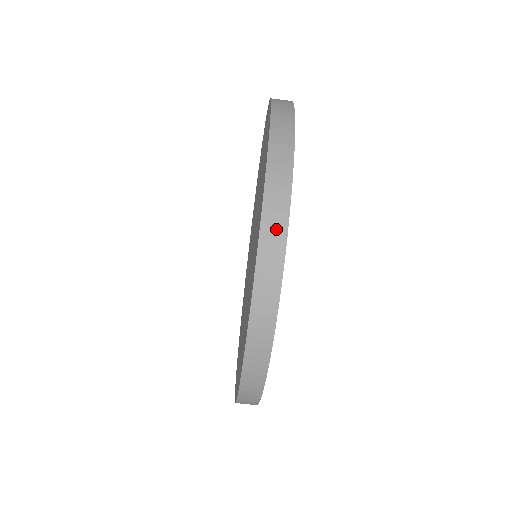
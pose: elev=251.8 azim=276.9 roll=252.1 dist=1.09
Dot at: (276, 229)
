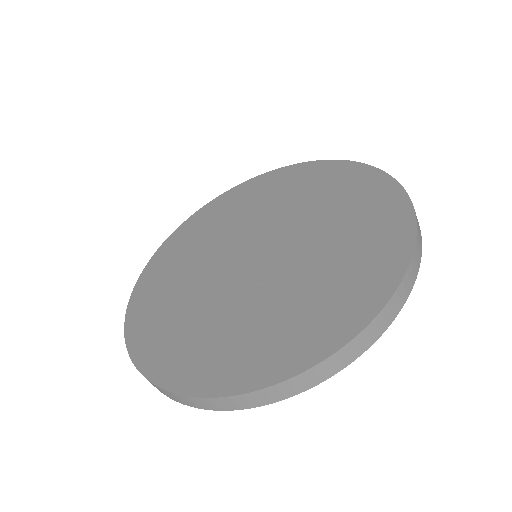
Dot at: (201, 404)
